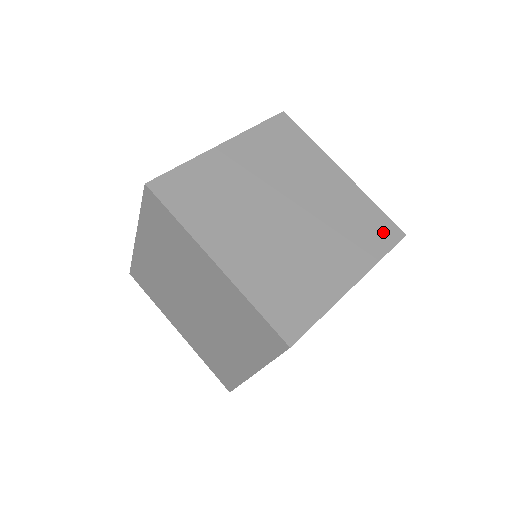
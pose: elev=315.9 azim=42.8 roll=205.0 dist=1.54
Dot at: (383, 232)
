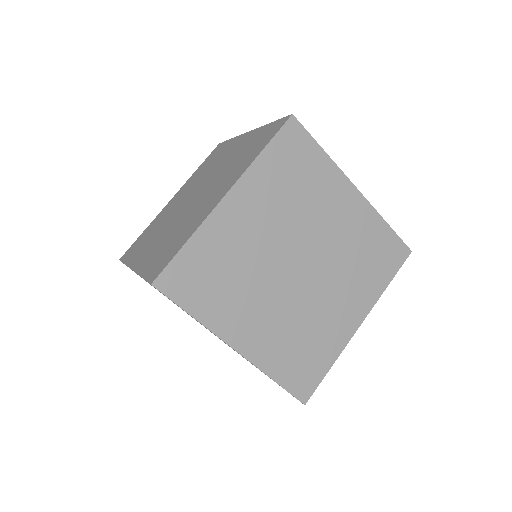
Dot at: (391, 256)
